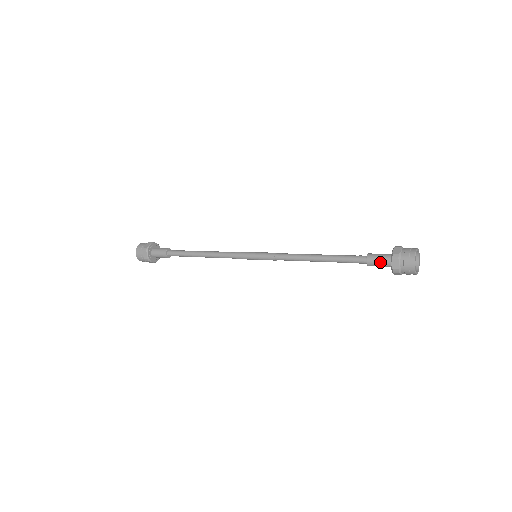
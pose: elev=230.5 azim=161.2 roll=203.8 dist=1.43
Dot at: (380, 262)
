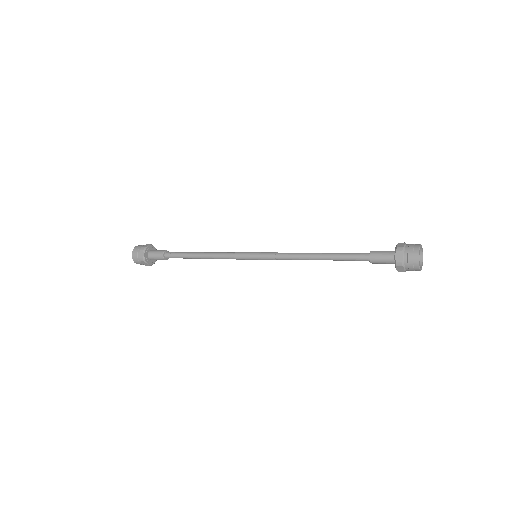
Dot at: (384, 263)
